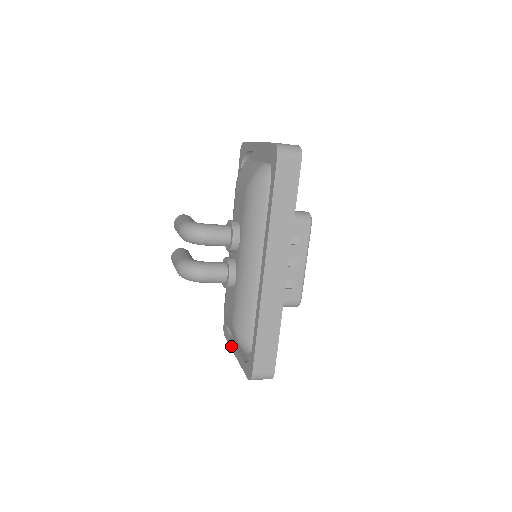
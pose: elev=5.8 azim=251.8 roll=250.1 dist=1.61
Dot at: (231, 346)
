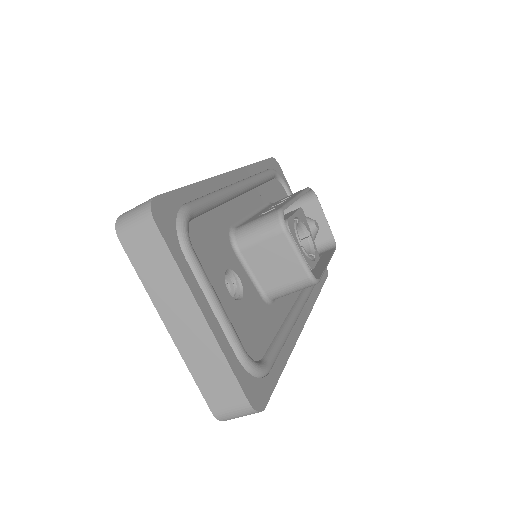
Dot at: (185, 357)
